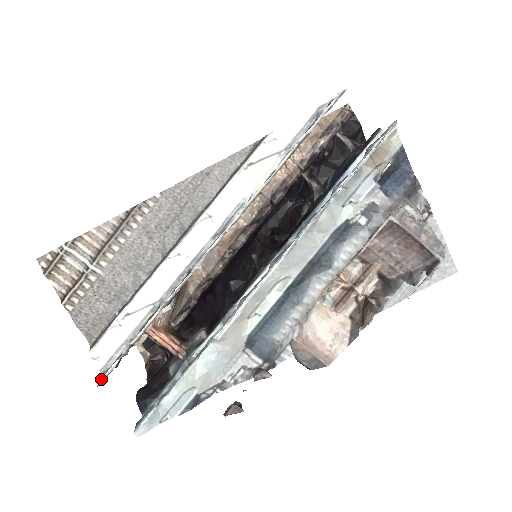
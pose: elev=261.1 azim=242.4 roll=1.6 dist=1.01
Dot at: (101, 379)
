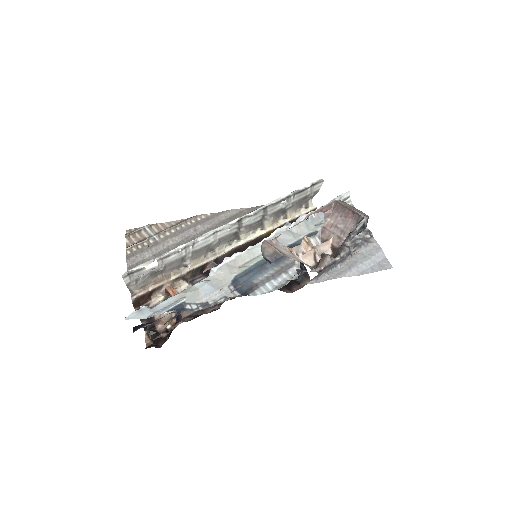
Dot at: (127, 271)
